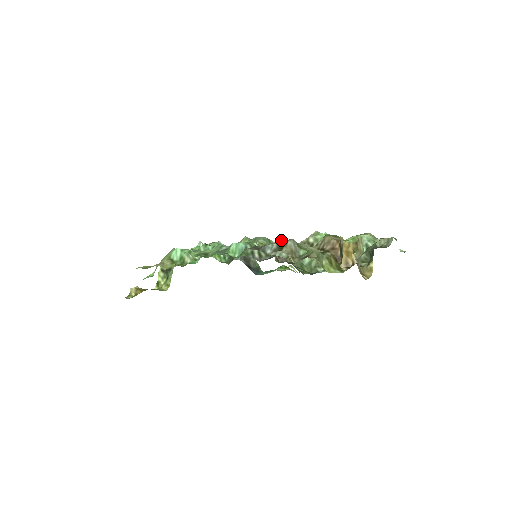
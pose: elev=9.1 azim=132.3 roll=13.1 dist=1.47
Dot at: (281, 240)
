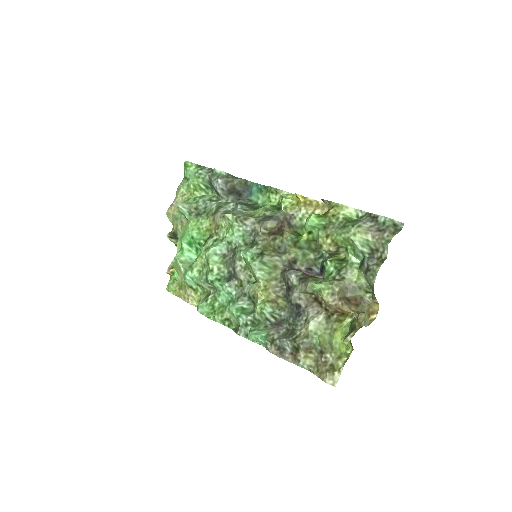
Dot at: (267, 226)
